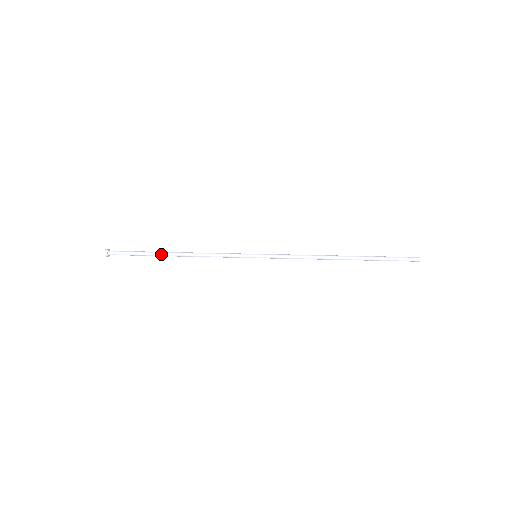
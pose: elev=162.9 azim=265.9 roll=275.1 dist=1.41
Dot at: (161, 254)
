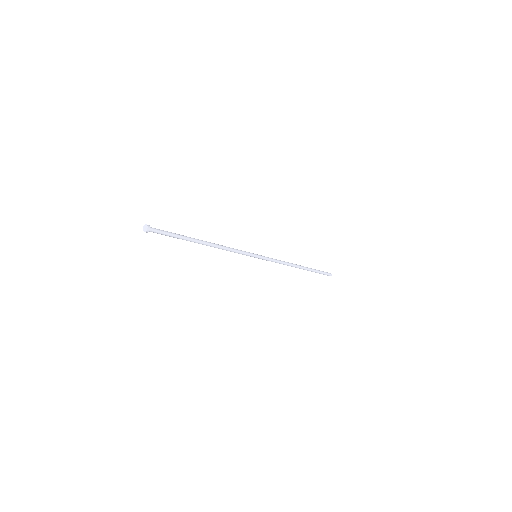
Dot at: (194, 239)
